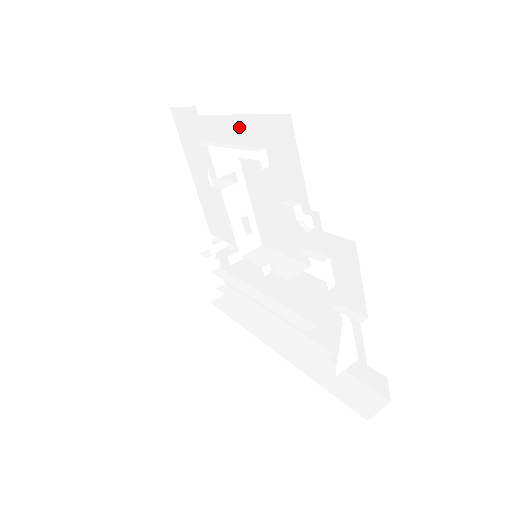
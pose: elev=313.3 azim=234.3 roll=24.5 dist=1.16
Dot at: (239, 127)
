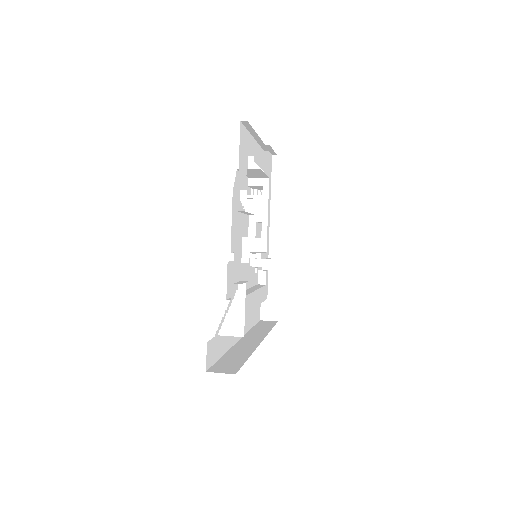
Dot at: occluded
